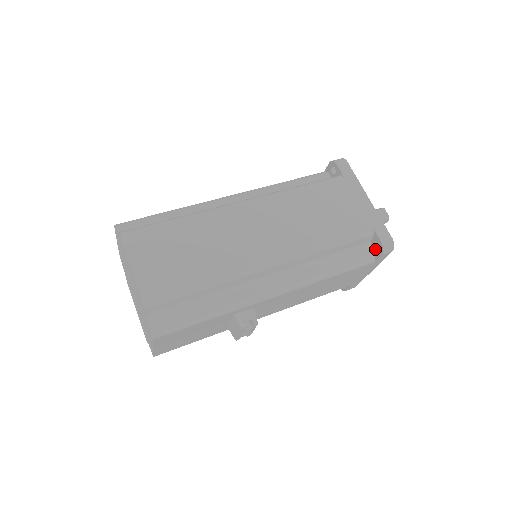
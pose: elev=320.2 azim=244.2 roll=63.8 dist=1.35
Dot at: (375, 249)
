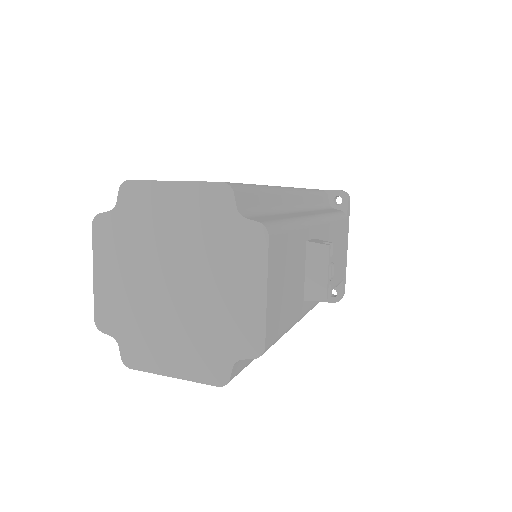
Dot at: occluded
